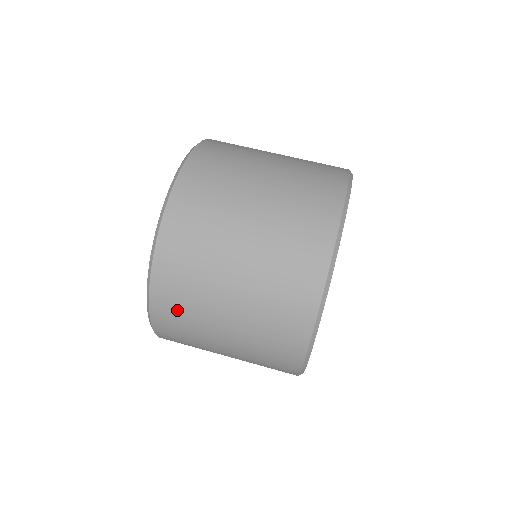
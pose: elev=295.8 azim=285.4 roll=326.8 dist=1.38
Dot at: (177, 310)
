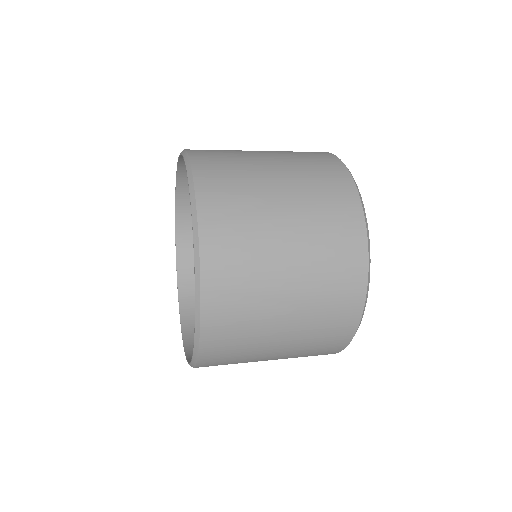
Dot at: occluded
